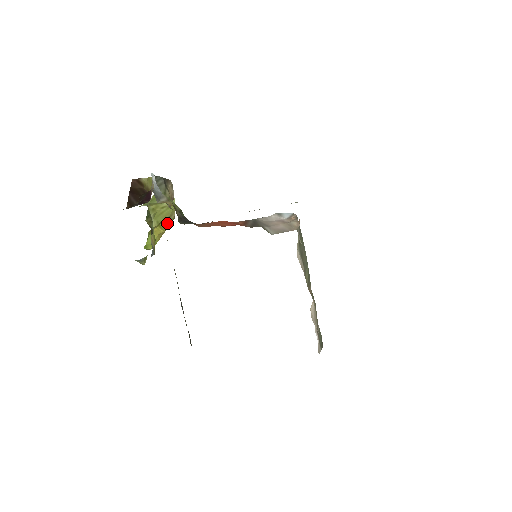
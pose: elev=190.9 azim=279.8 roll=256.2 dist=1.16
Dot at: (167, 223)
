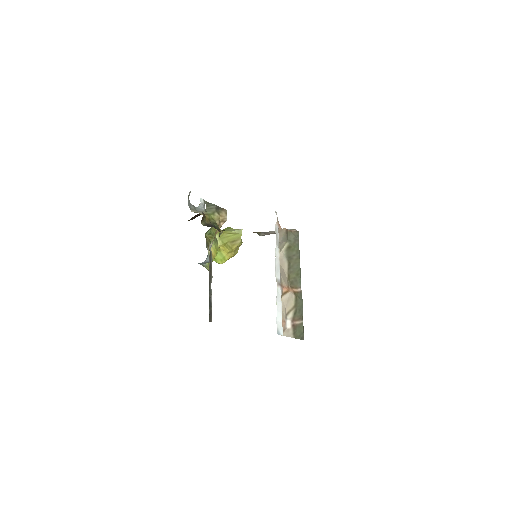
Dot at: (232, 245)
